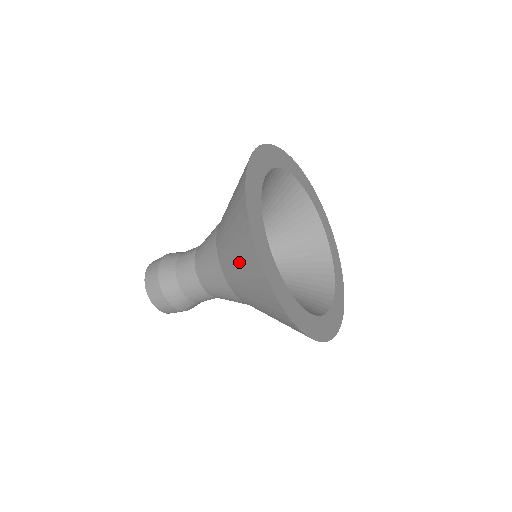
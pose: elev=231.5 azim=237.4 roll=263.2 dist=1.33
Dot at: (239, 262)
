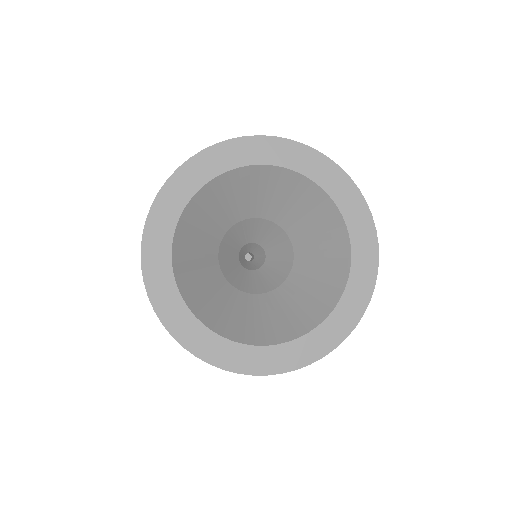
Dot at: occluded
